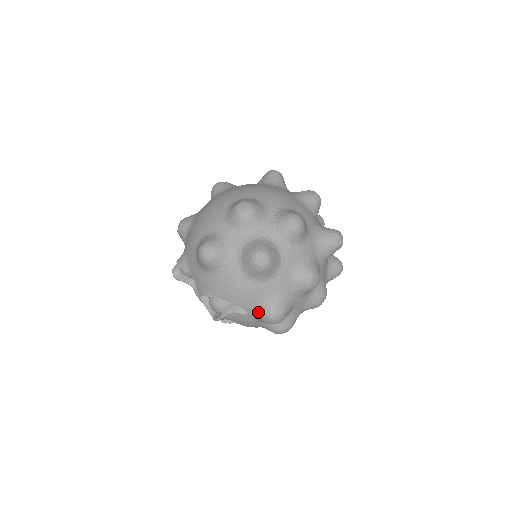
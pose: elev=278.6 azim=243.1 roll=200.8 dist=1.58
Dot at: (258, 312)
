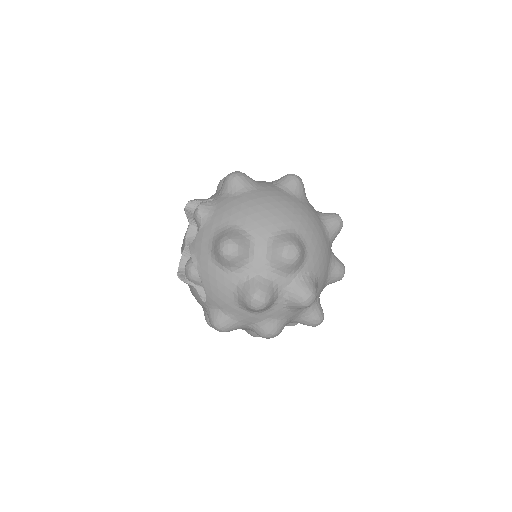
Dot at: (213, 312)
